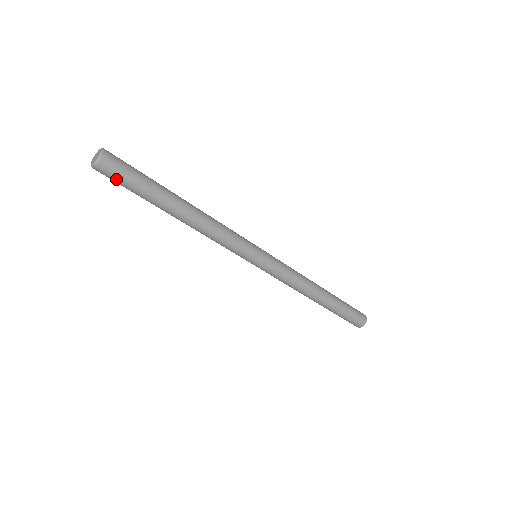
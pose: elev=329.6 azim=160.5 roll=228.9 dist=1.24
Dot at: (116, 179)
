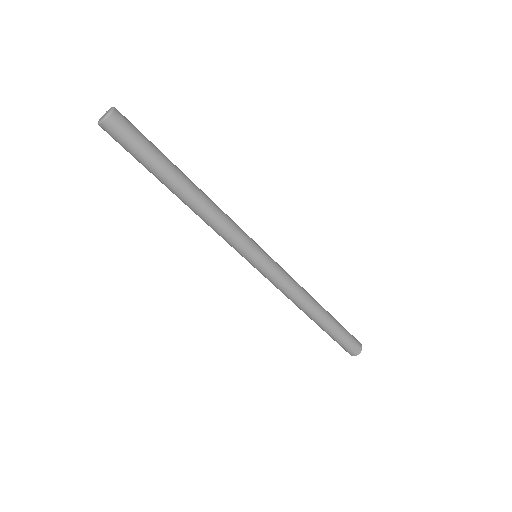
Dot at: (122, 141)
